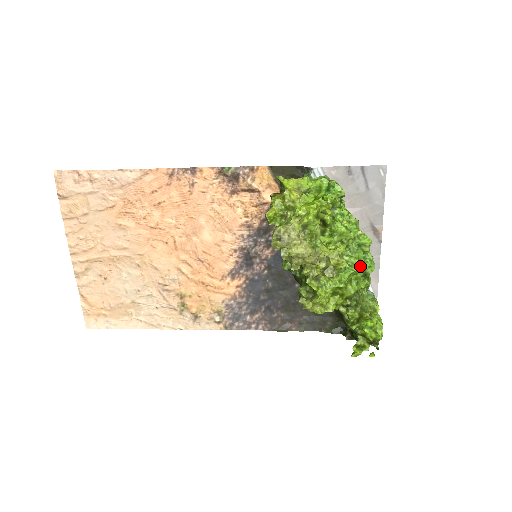
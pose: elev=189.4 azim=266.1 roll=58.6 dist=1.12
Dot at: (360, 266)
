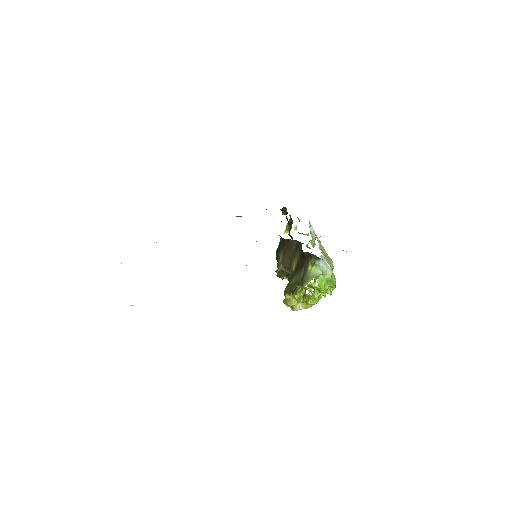
Dot at: (321, 274)
